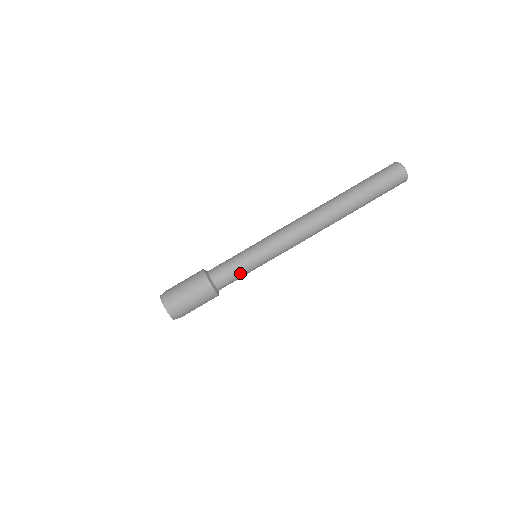
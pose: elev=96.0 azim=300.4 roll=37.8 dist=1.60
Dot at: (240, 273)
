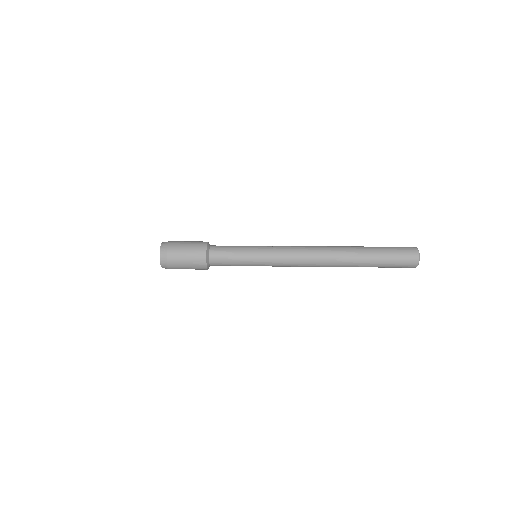
Dot at: (235, 261)
